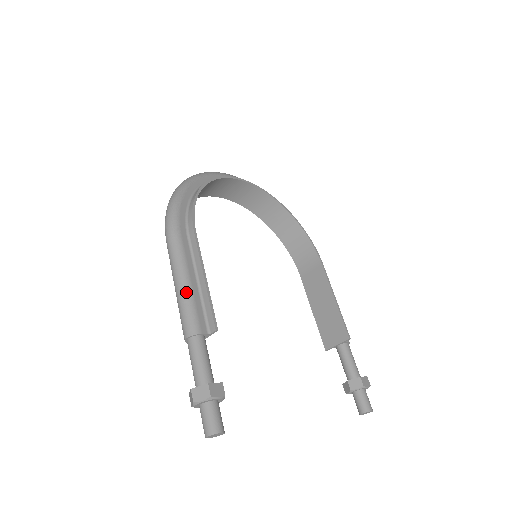
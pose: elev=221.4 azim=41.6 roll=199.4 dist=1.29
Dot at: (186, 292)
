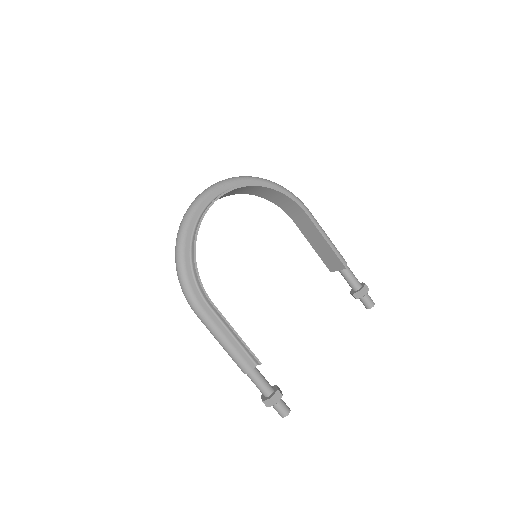
Dot at: (230, 349)
